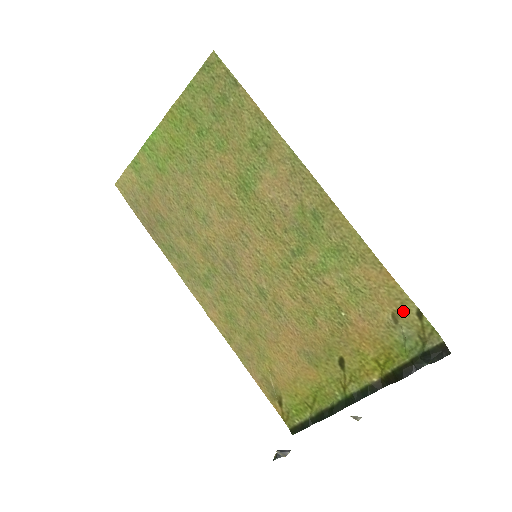
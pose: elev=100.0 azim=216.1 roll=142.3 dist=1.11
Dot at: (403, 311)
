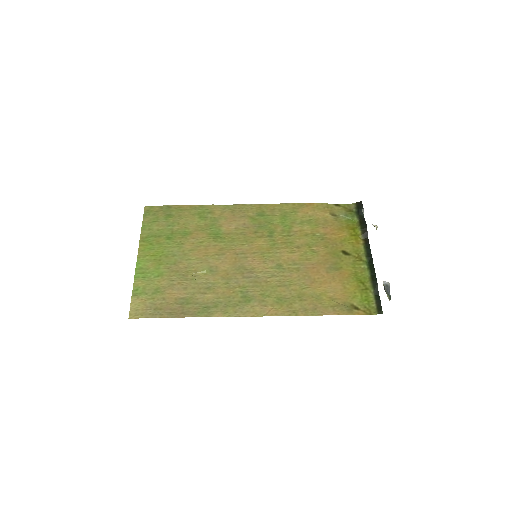
Dot at: (332, 209)
